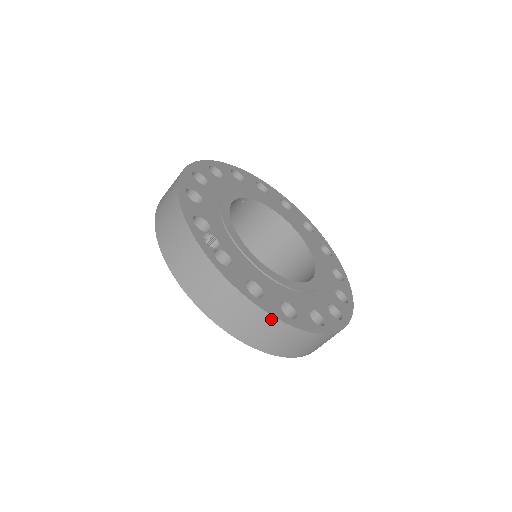
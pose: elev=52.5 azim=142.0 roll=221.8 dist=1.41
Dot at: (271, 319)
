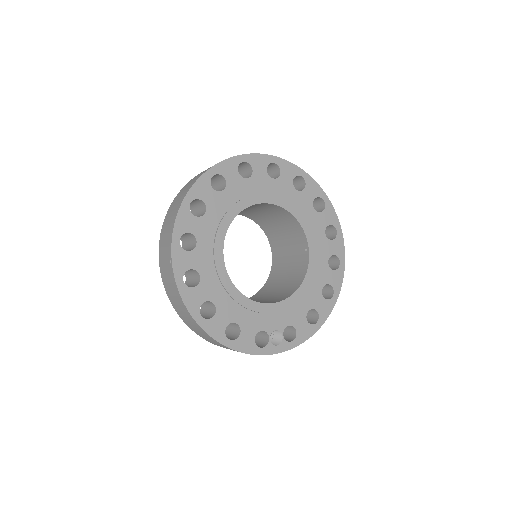
Dot at: (329, 312)
